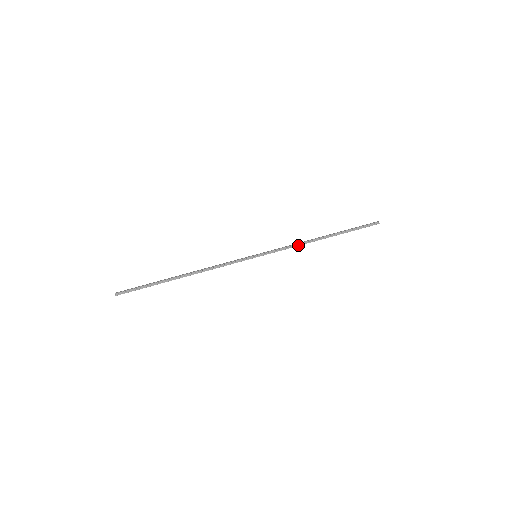
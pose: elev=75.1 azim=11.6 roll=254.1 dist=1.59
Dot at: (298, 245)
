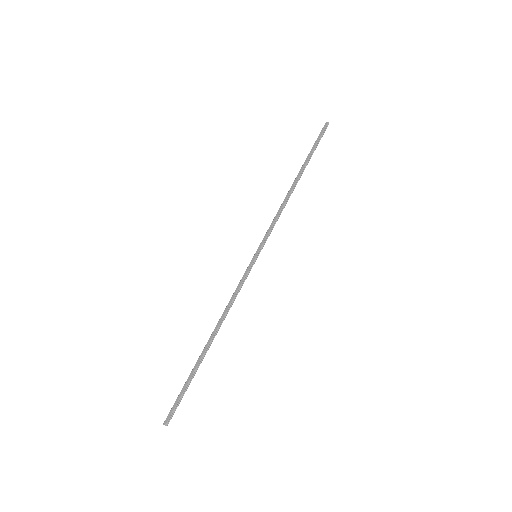
Dot at: (282, 210)
